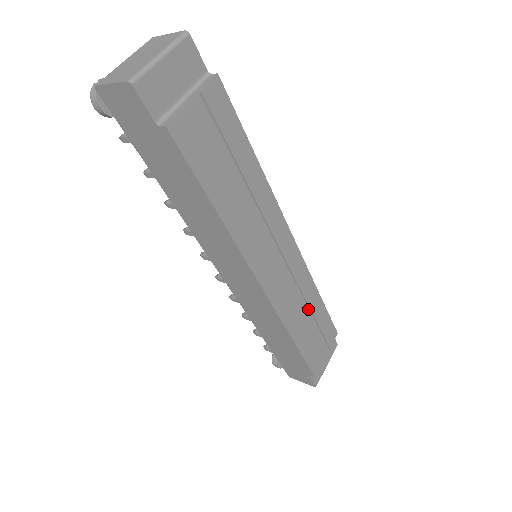
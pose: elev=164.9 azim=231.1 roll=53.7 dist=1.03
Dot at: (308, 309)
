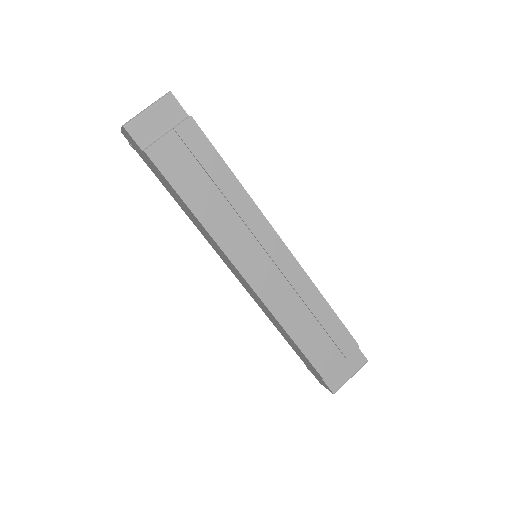
Dot at: (309, 310)
